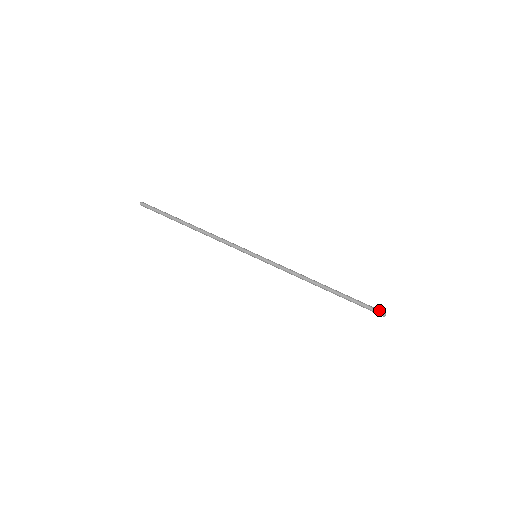
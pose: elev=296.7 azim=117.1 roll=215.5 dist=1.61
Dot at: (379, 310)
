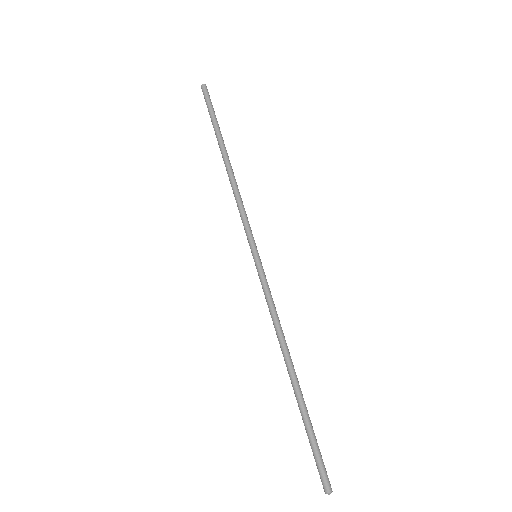
Dot at: (325, 478)
